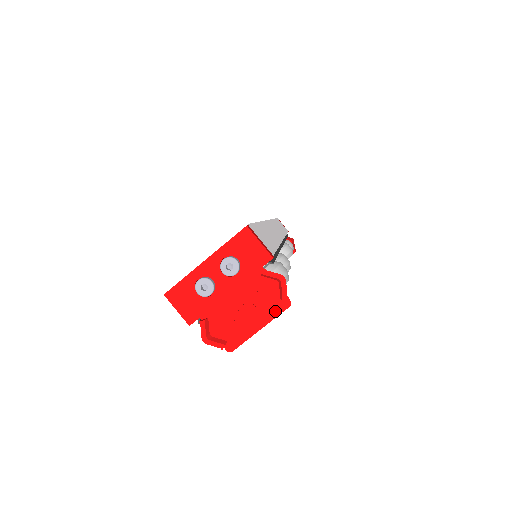
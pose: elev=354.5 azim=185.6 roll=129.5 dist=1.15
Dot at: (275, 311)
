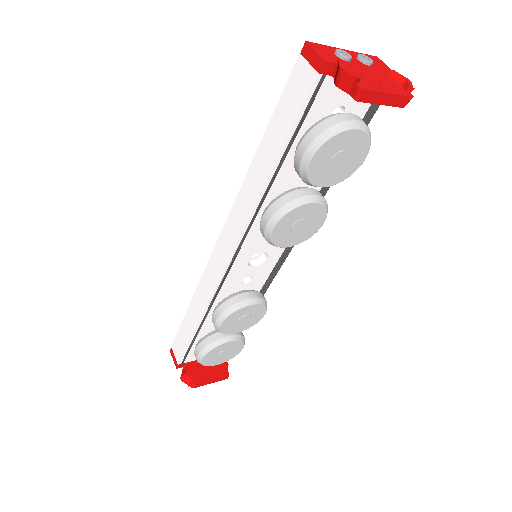
Dot at: (401, 92)
